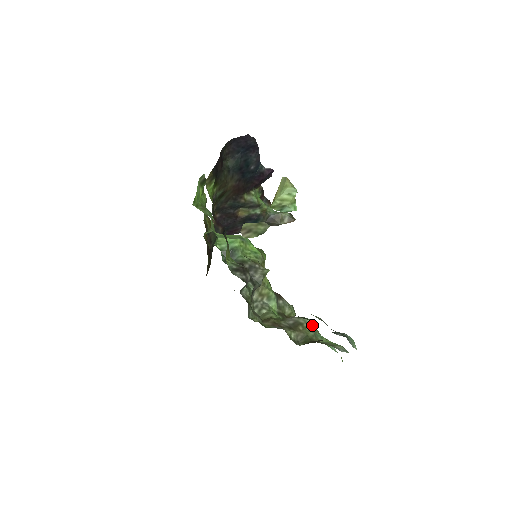
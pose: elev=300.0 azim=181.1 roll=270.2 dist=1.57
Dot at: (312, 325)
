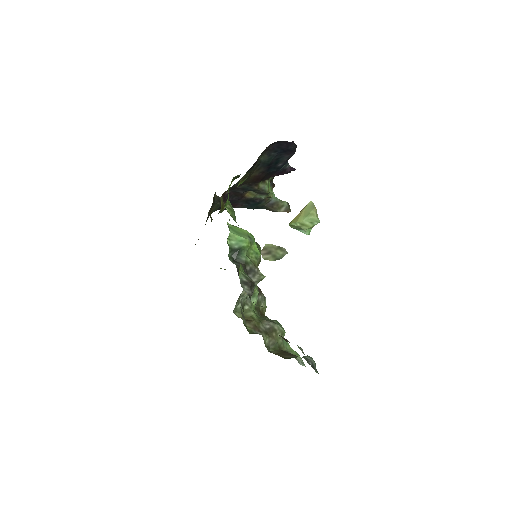
Dot at: (283, 332)
